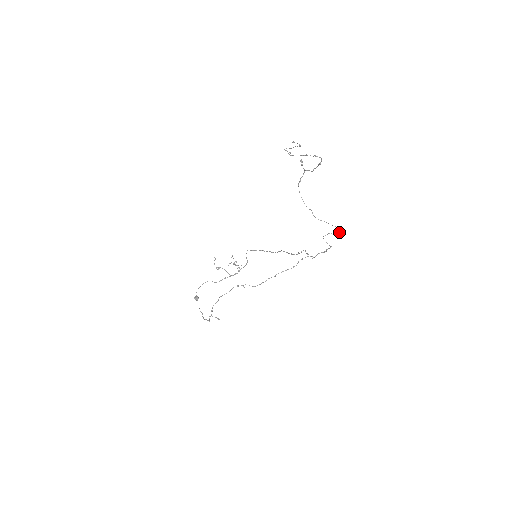
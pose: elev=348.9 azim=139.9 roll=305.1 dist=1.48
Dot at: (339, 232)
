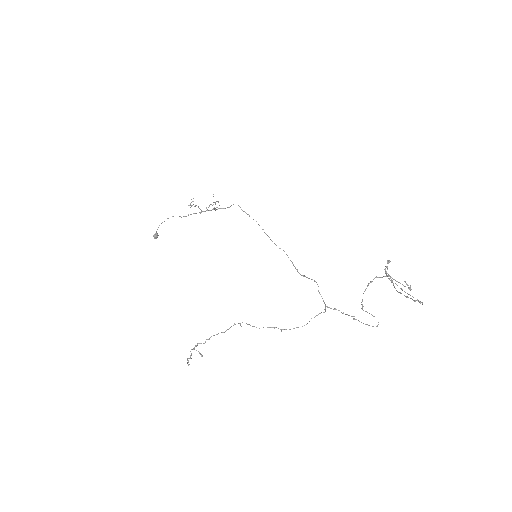
Dot at: (376, 326)
